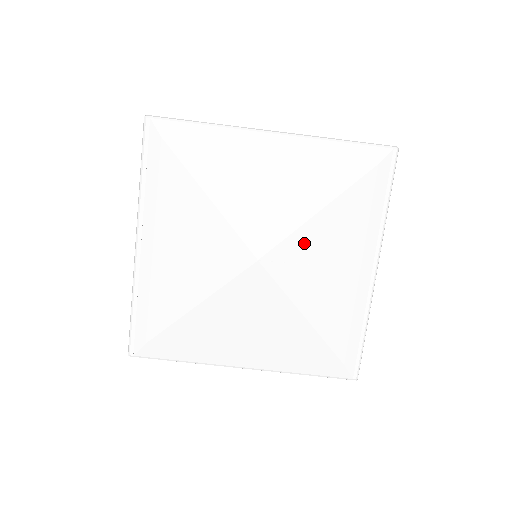
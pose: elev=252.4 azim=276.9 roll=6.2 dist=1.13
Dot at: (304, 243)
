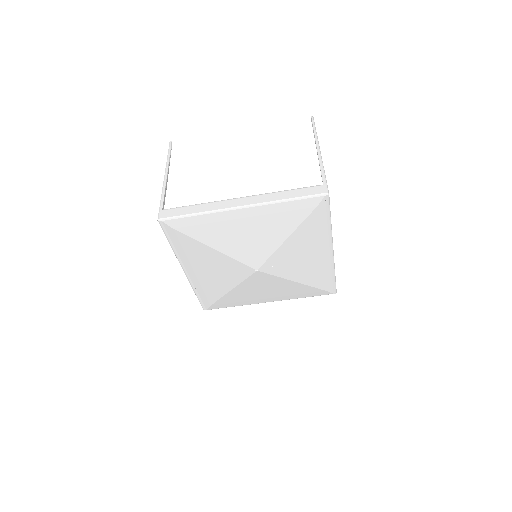
Dot at: (282, 255)
